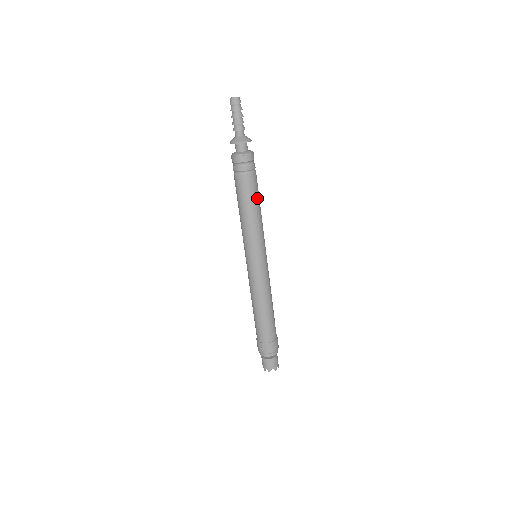
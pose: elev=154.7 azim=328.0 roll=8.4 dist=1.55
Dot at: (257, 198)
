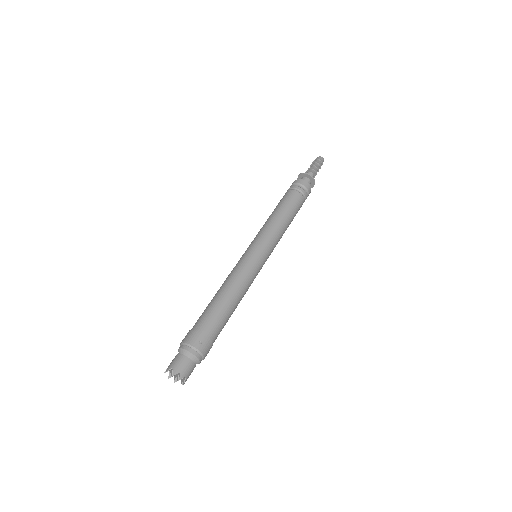
Dot at: occluded
